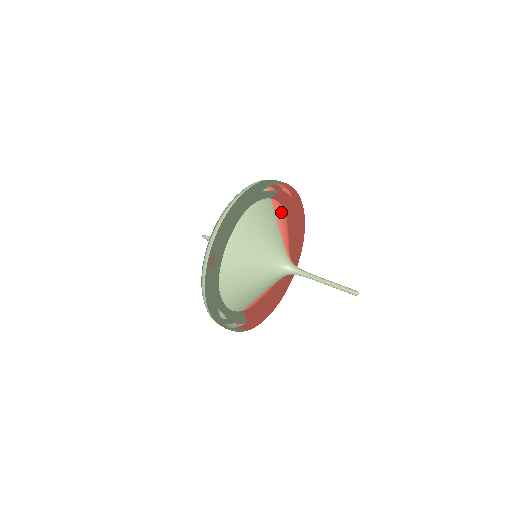
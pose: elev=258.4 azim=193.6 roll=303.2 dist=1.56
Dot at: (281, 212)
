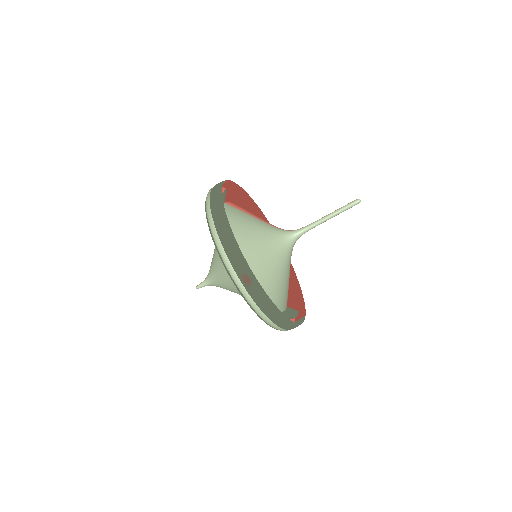
Dot at: occluded
